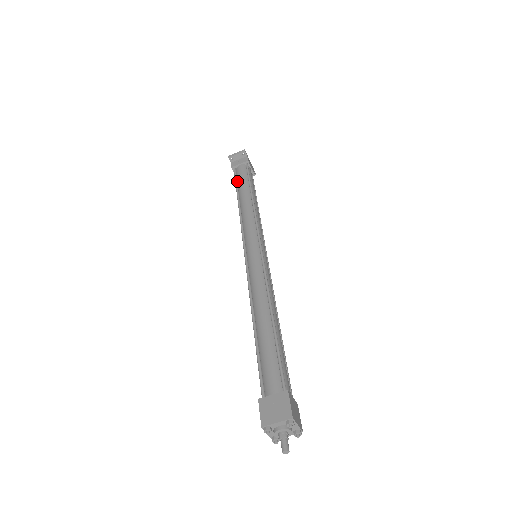
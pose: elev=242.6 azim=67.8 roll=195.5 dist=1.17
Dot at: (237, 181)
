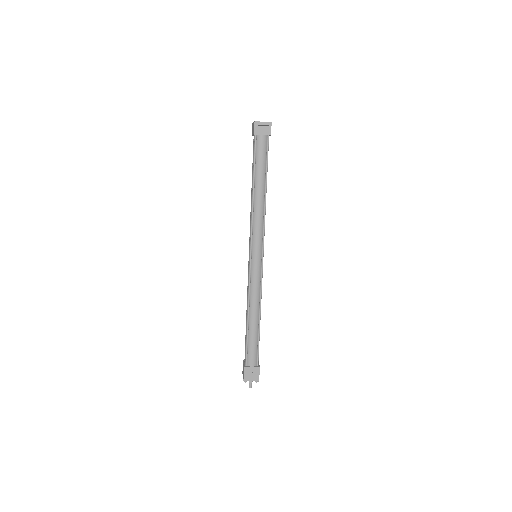
Dot at: (255, 158)
